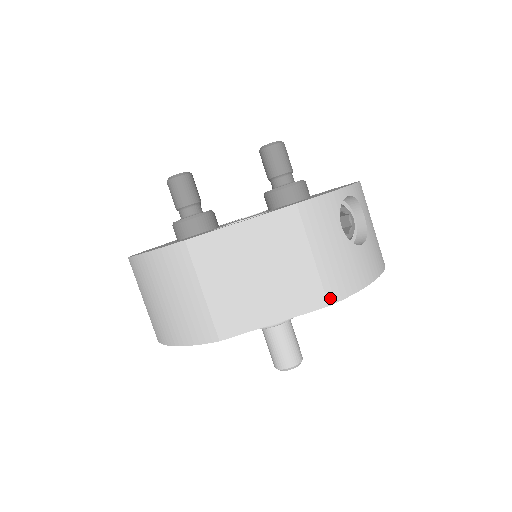
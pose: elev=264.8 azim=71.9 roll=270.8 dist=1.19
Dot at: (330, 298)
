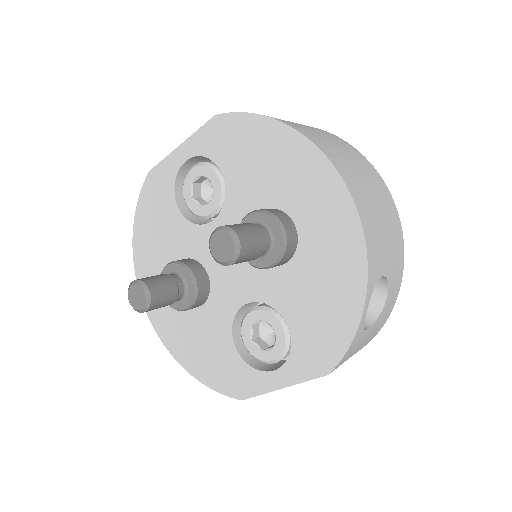
Dot at: occluded
